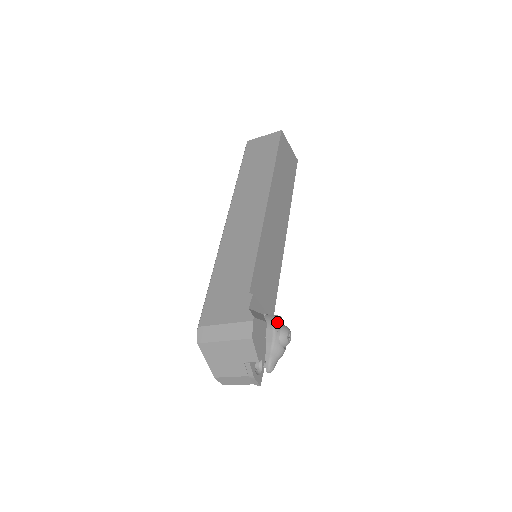
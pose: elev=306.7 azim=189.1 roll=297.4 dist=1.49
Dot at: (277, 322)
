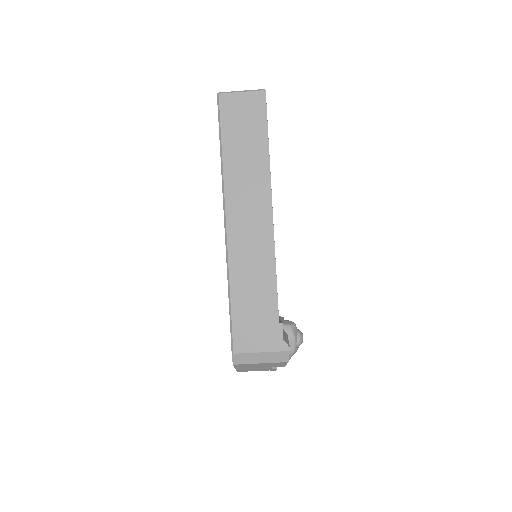
Dot at: (295, 332)
